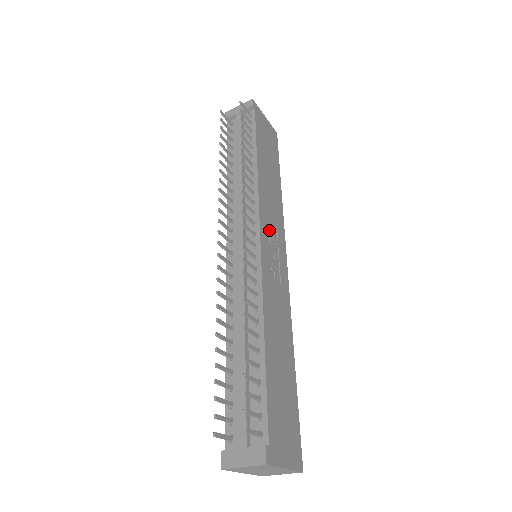
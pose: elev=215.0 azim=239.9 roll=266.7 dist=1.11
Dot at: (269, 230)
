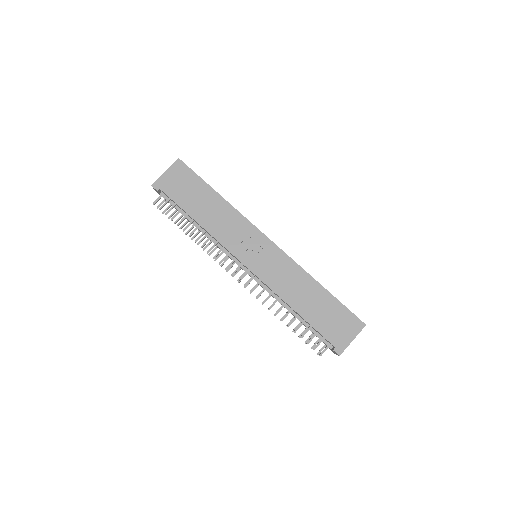
Dot at: (244, 246)
